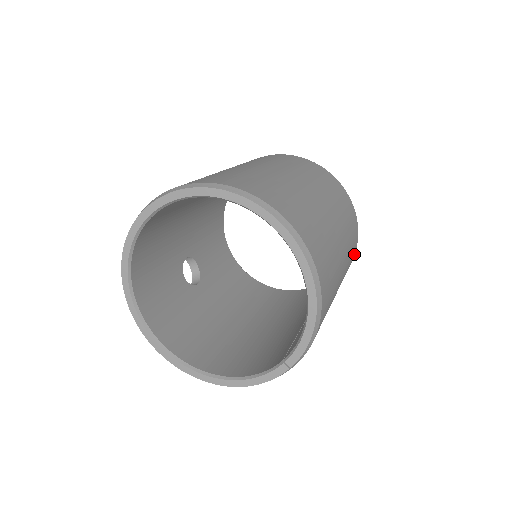
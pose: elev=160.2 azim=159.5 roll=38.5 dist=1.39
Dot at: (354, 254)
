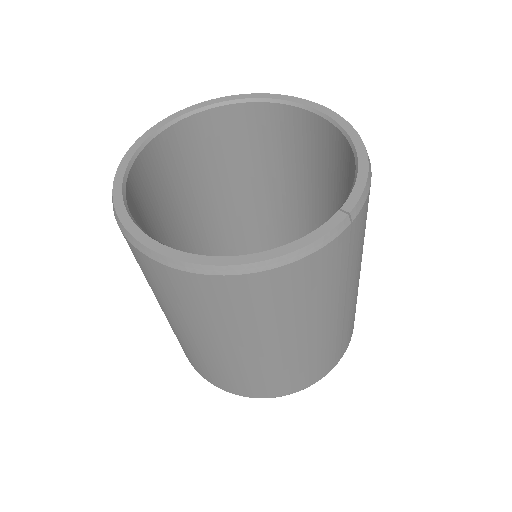
Dot at: occluded
